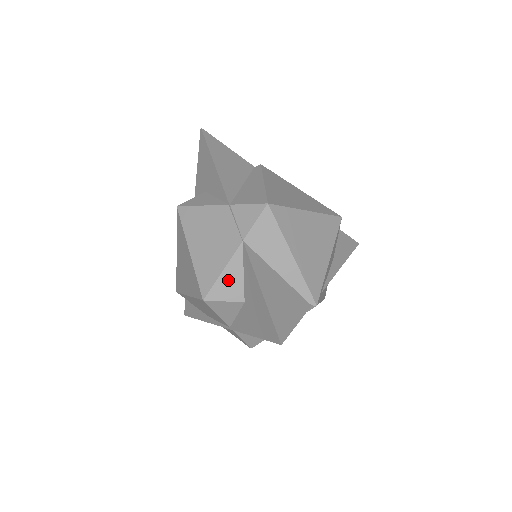
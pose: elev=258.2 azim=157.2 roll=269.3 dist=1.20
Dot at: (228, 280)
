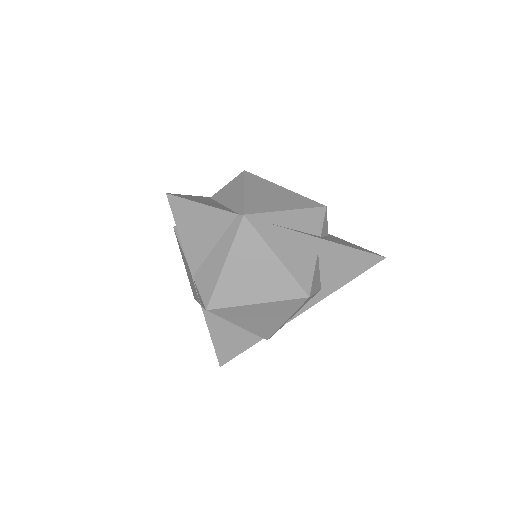
Dot at: occluded
